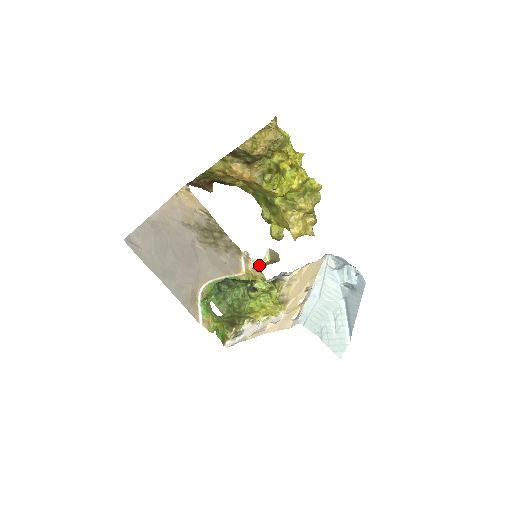
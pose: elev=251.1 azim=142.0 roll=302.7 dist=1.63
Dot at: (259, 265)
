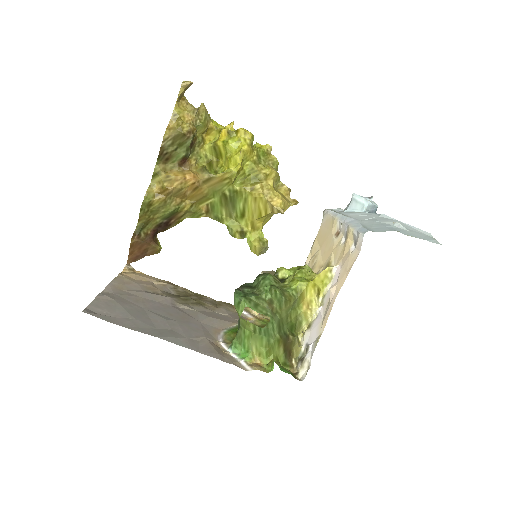
Dot at: occluded
